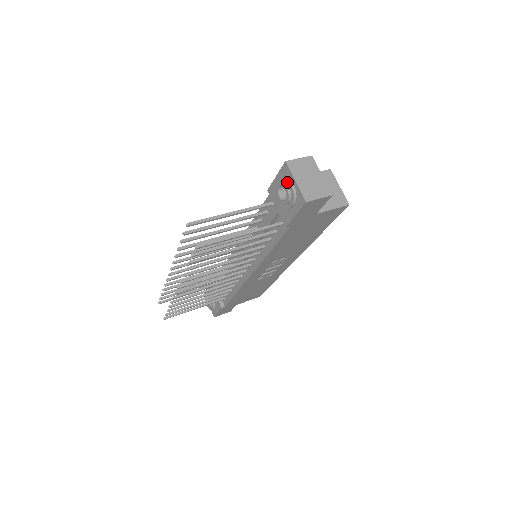
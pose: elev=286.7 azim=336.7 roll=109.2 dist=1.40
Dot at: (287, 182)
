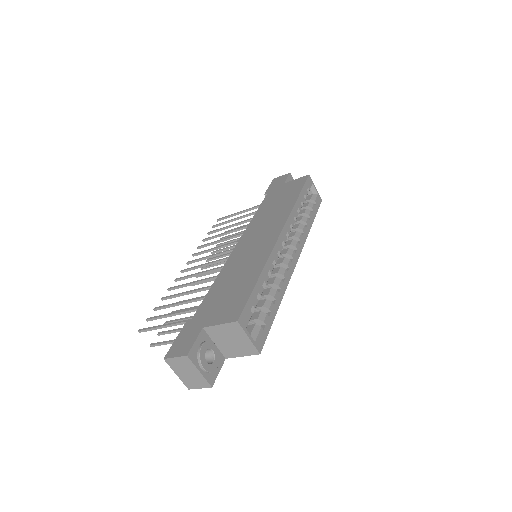
Dot at: occluded
